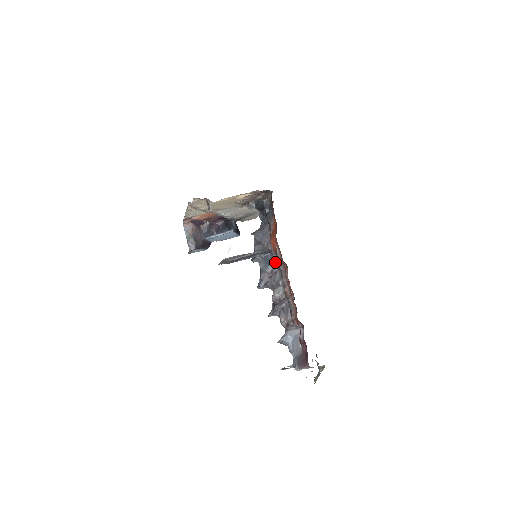
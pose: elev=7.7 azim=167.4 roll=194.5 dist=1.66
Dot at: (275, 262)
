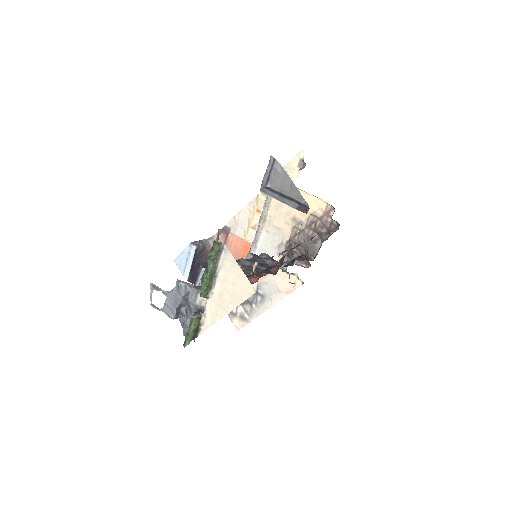
Dot at: (268, 267)
